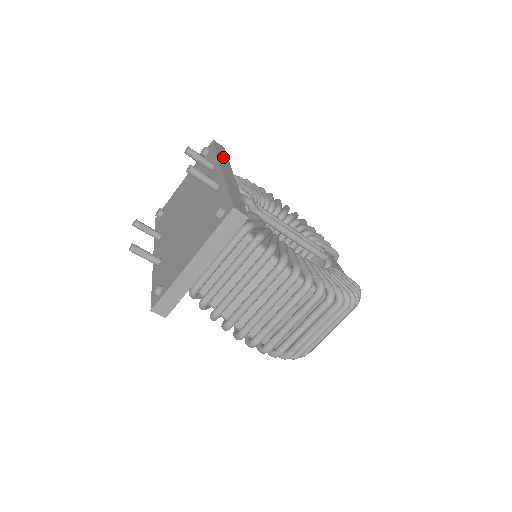
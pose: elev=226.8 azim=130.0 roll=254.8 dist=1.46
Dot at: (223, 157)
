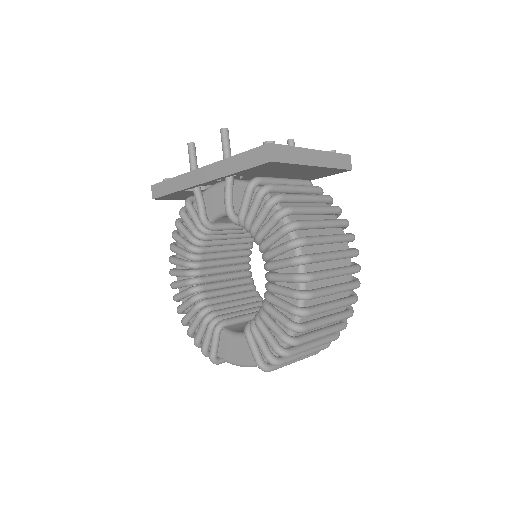
Dot at: occluded
